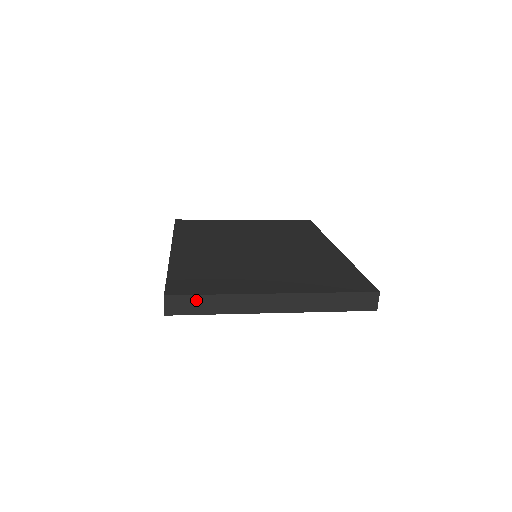
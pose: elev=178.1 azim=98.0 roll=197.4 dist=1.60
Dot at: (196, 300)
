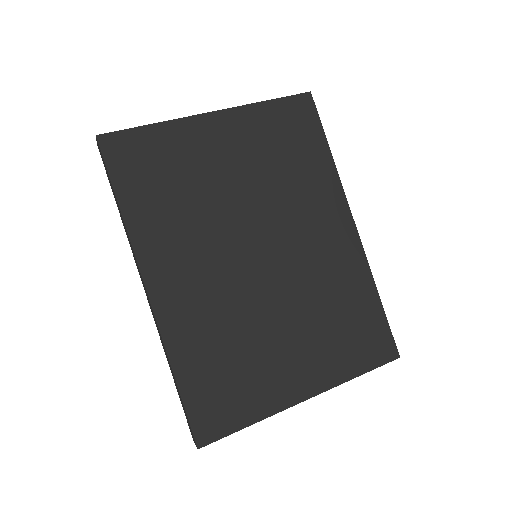
Dot at: (229, 433)
